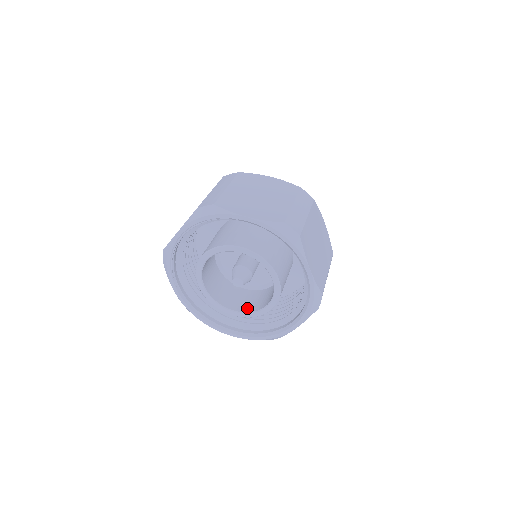
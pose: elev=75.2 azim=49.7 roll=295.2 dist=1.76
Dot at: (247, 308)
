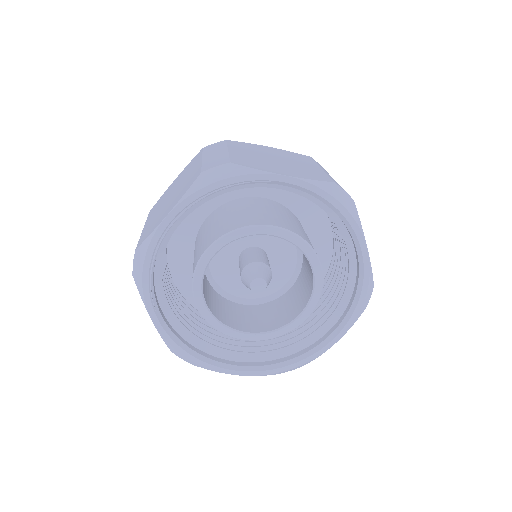
Dot at: (264, 326)
